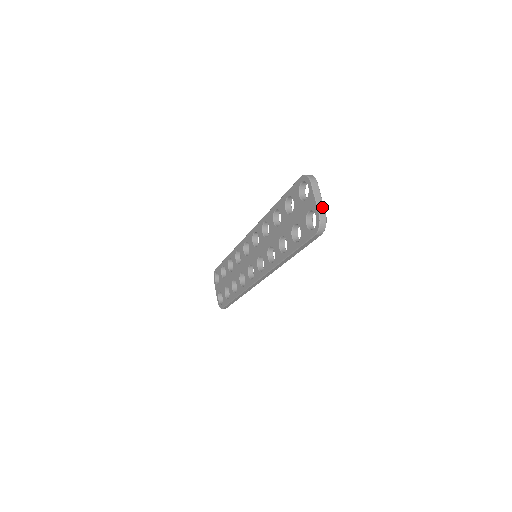
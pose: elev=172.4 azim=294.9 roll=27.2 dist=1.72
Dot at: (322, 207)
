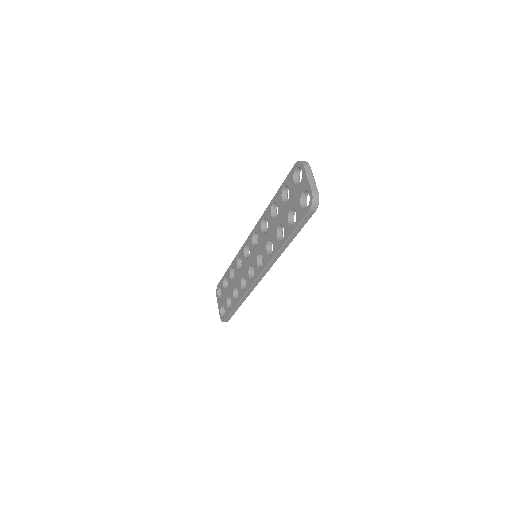
Dot at: (315, 185)
